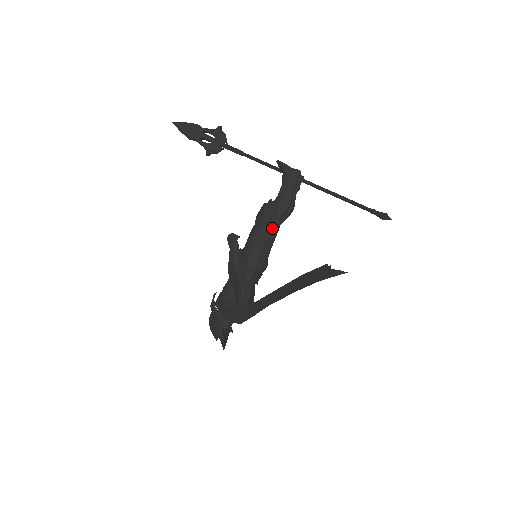
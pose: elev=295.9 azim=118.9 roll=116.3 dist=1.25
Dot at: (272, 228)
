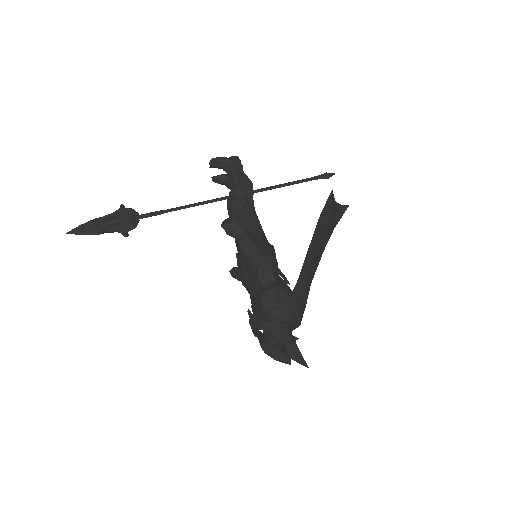
Dot at: (253, 210)
